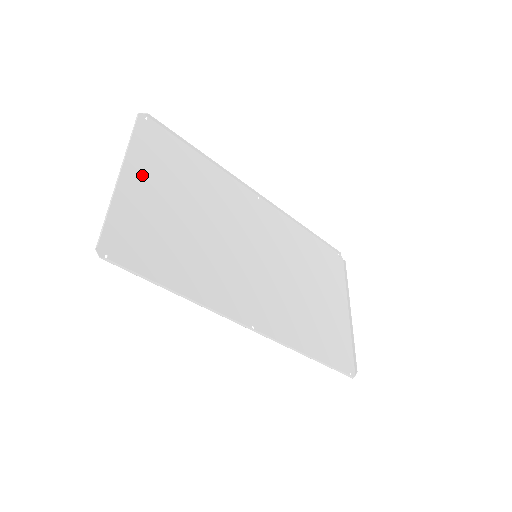
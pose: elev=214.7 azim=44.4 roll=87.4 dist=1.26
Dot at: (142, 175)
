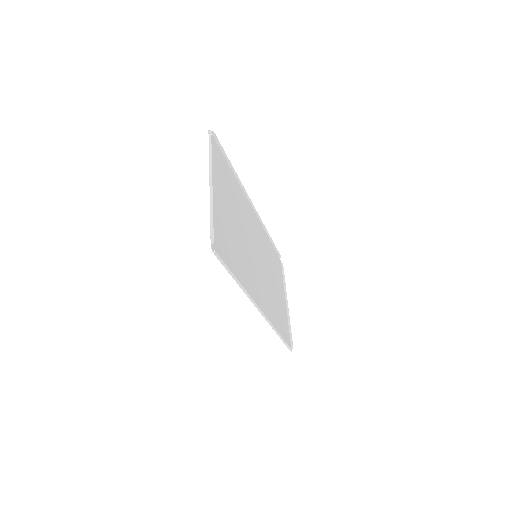
Dot at: (216, 185)
